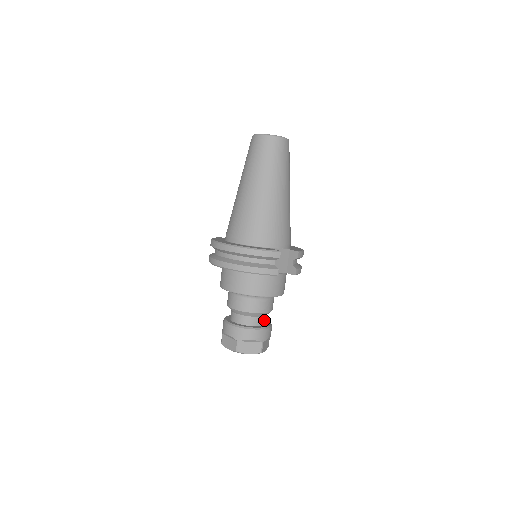
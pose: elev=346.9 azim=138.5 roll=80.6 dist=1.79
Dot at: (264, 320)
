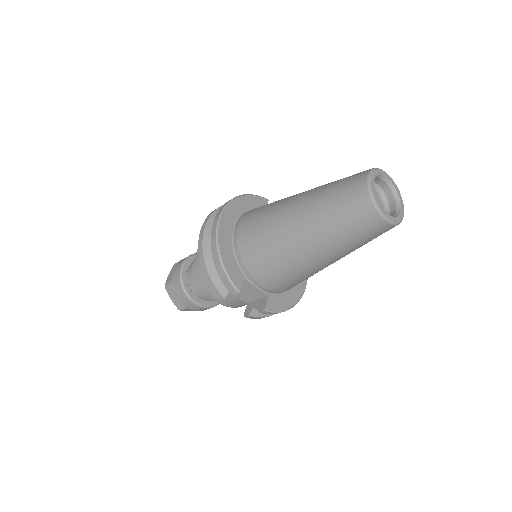
Dot at: occluded
